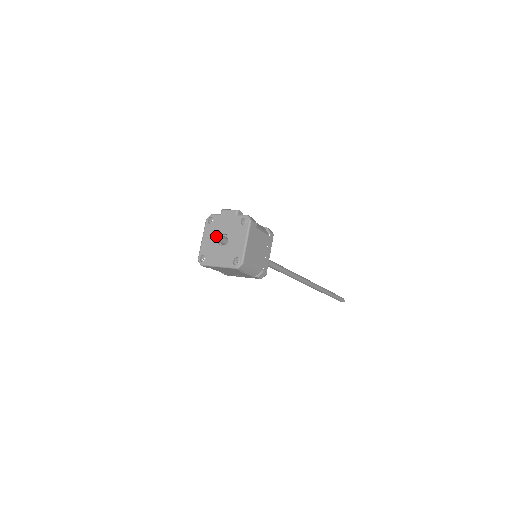
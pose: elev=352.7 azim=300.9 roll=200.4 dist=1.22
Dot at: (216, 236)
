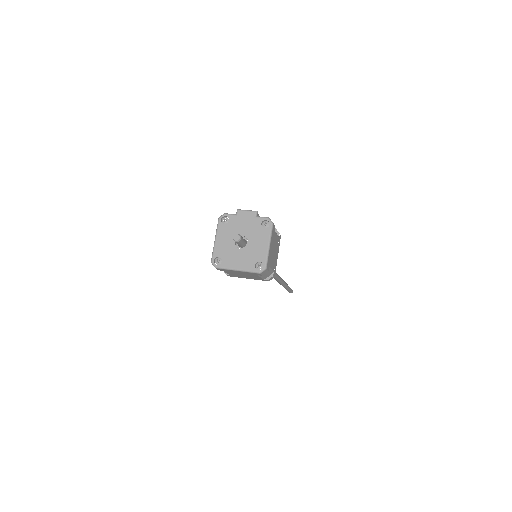
Dot at: (241, 239)
